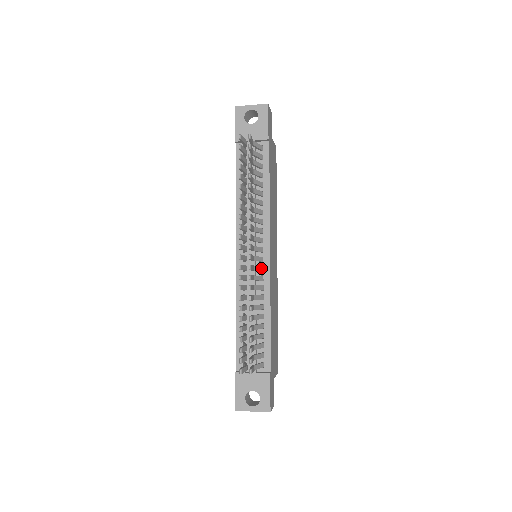
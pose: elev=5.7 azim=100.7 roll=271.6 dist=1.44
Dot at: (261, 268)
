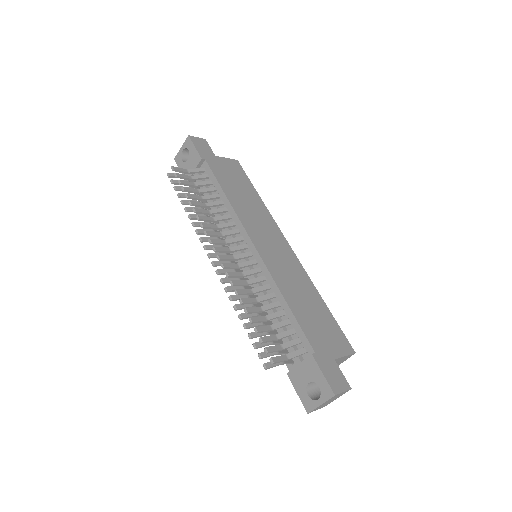
Dot at: (252, 262)
